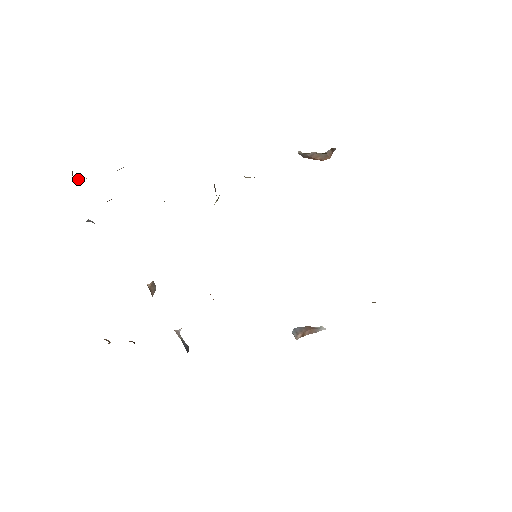
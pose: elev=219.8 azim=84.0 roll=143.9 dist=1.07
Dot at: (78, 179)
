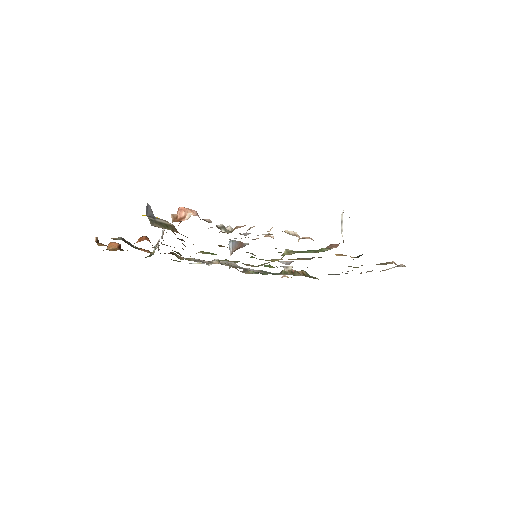
Dot at: (174, 214)
